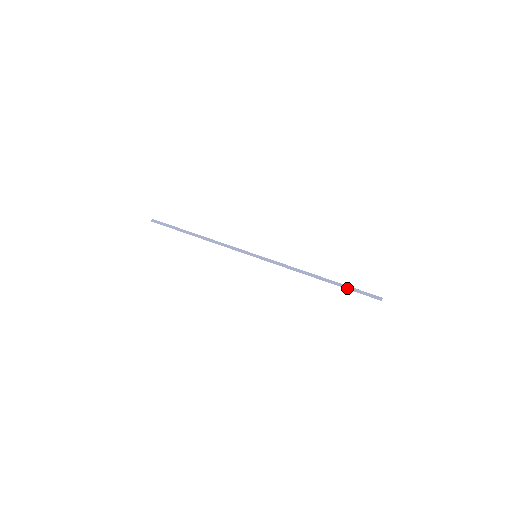
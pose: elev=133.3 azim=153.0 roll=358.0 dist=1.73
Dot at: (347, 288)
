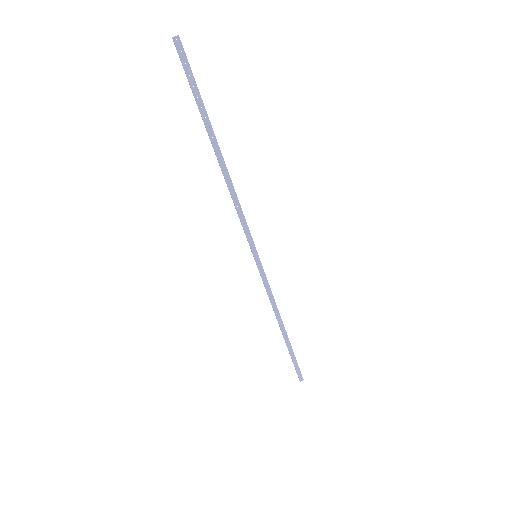
Dot at: (291, 356)
